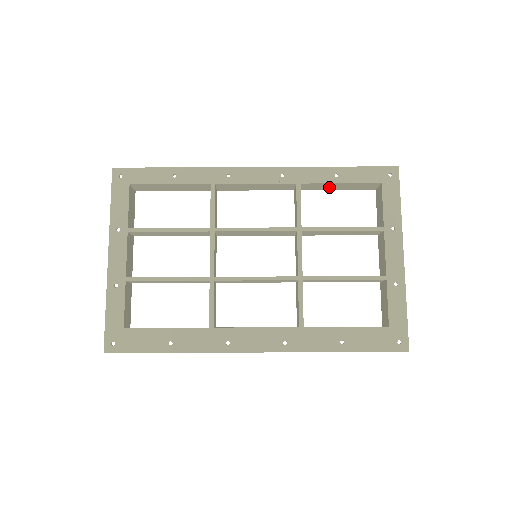
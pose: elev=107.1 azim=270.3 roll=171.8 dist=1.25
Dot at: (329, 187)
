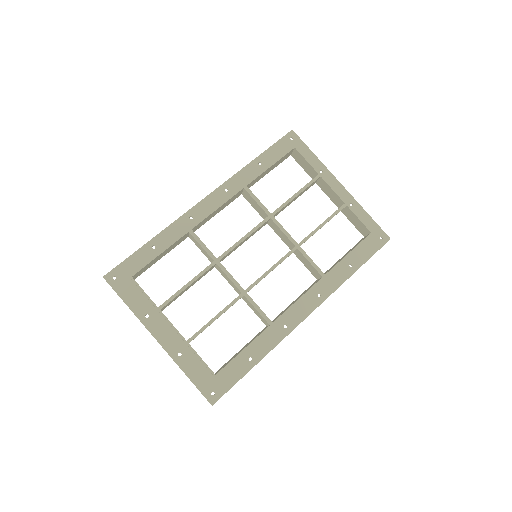
Dot at: (263, 175)
